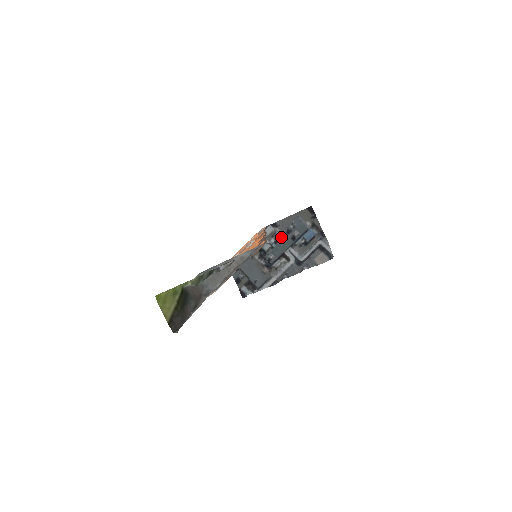
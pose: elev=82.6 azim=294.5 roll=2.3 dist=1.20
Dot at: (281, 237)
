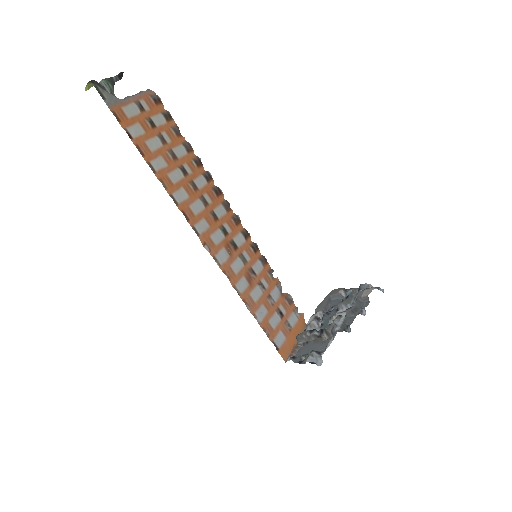
Dot at: (324, 314)
